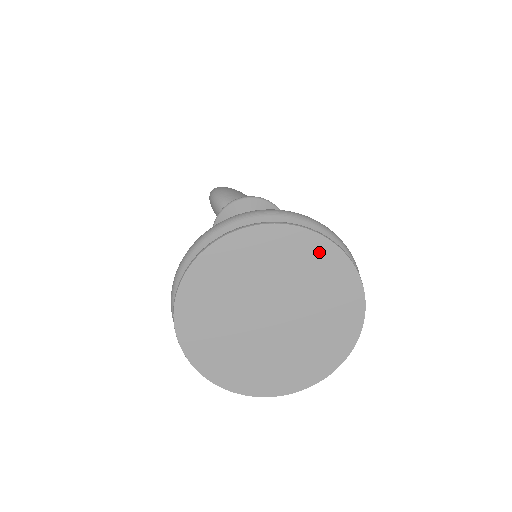
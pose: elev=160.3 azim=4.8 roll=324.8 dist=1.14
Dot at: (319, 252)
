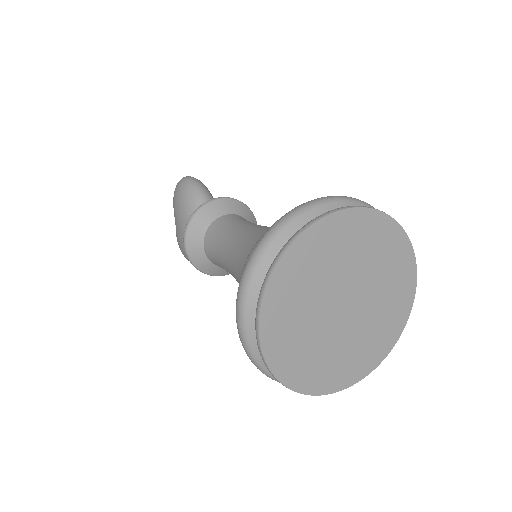
Dot at: (406, 286)
